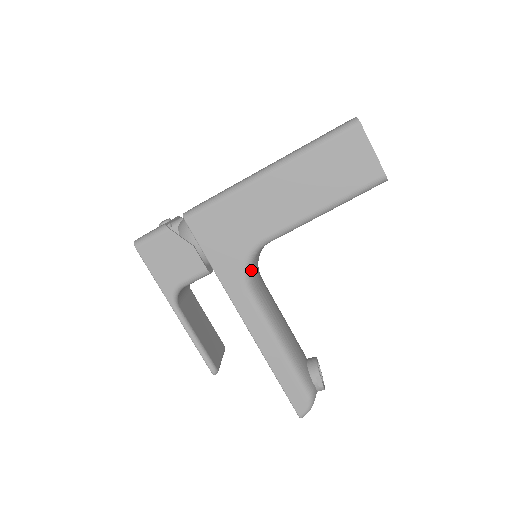
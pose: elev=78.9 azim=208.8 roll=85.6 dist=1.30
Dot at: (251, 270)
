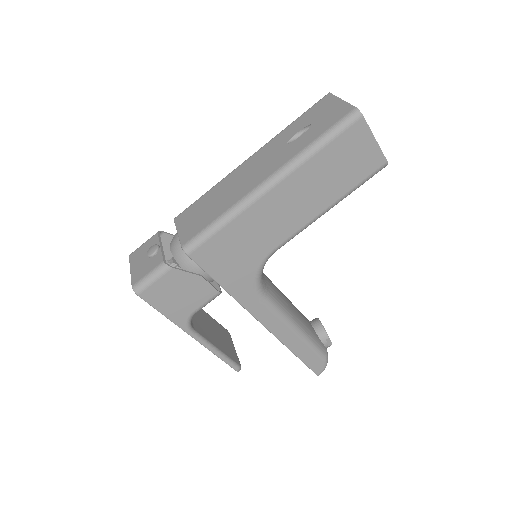
Dot at: (261, 278)
